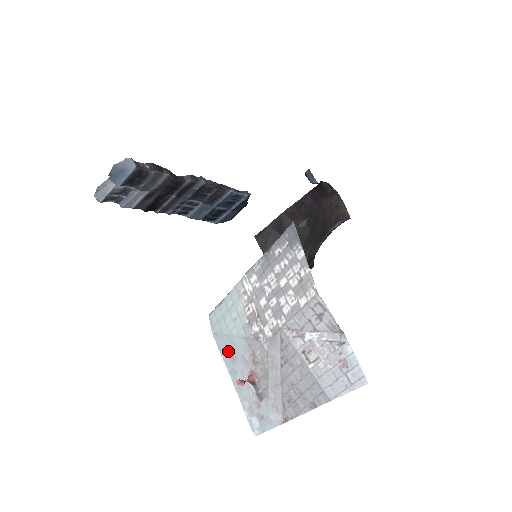
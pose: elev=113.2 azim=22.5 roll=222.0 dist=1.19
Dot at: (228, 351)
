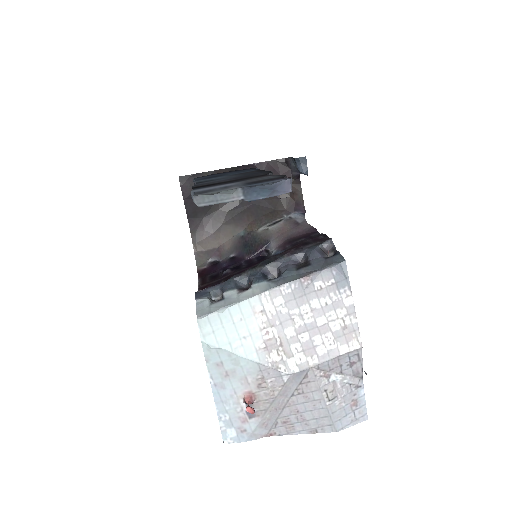
Dot at: (222, 366)
